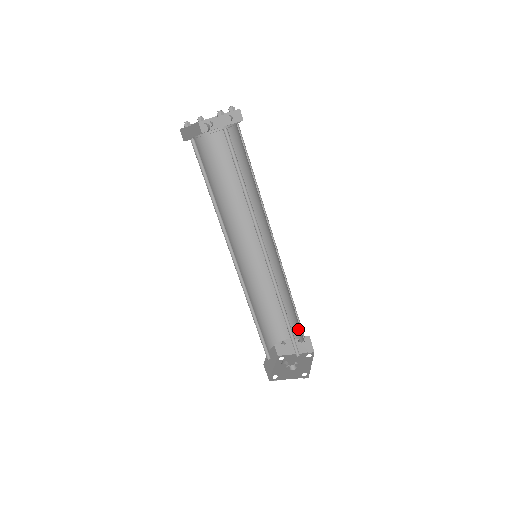
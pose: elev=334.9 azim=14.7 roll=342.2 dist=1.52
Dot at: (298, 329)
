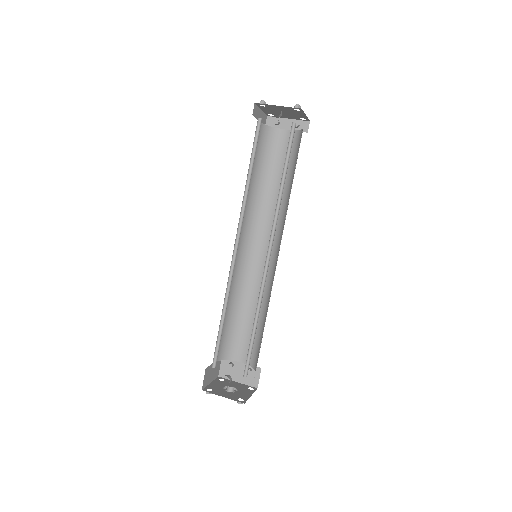
Dot at: (255, 354)
